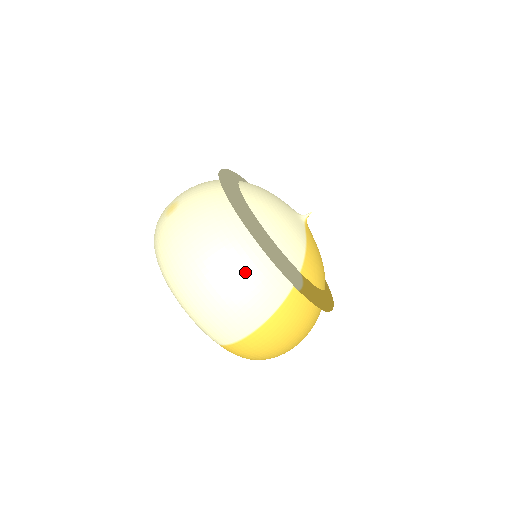
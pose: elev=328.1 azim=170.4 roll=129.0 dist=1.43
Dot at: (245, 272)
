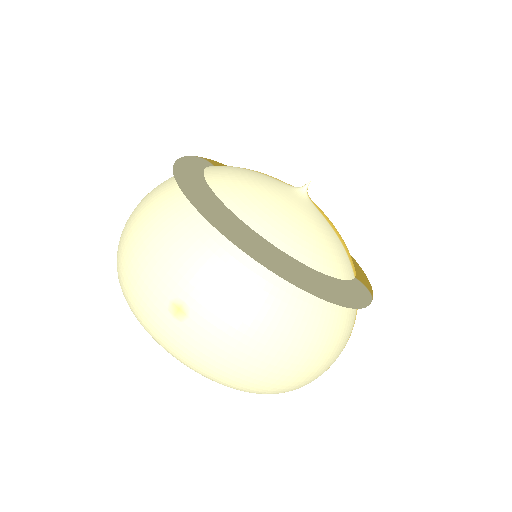
Dot at: (331, 336)
